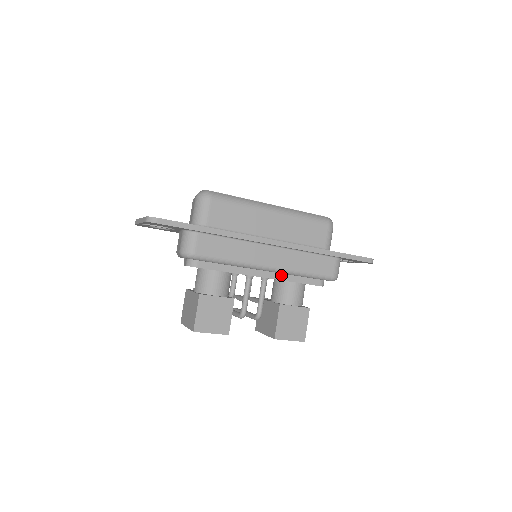
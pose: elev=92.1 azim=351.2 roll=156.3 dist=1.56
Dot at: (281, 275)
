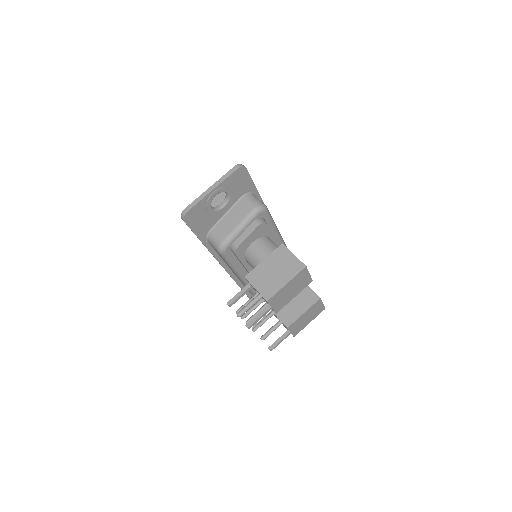
Dot at: occluded
